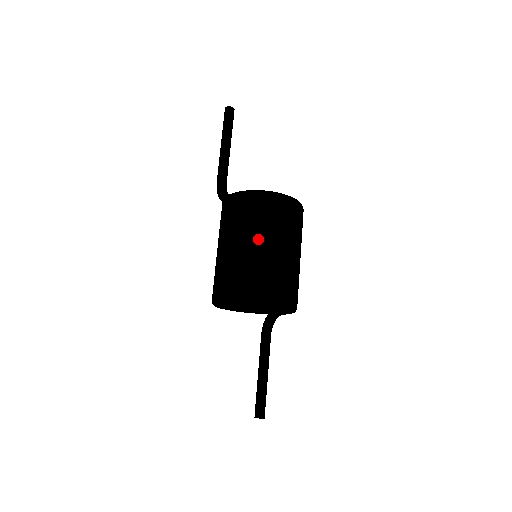
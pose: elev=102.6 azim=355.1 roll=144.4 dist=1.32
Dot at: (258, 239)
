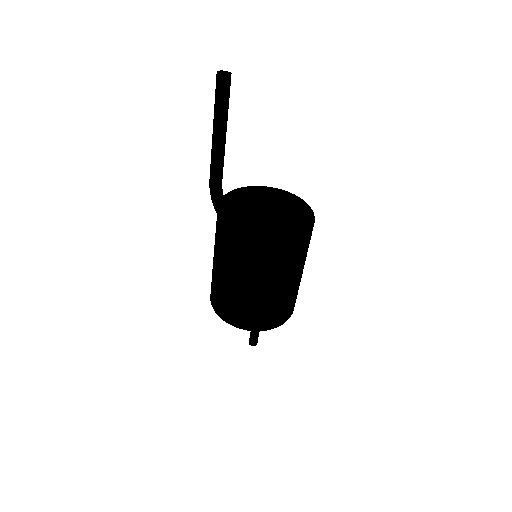
Dot at: (260, 283)
